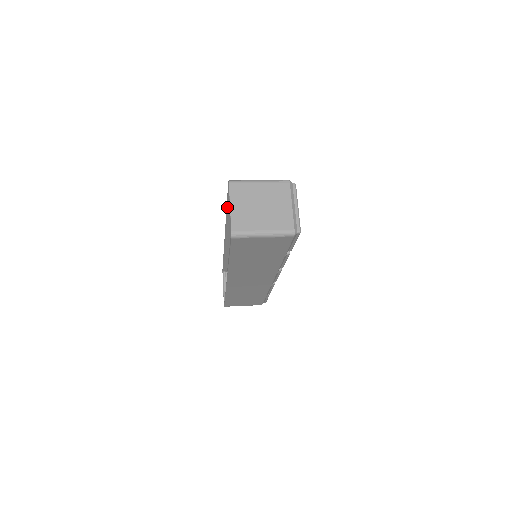
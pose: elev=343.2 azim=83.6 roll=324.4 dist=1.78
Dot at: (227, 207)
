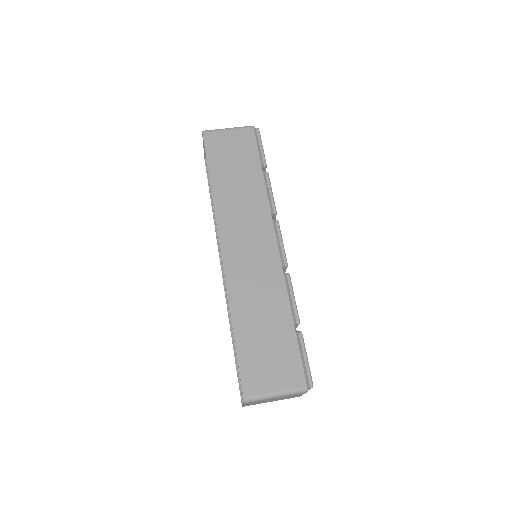
Dot at: (234, 336)
